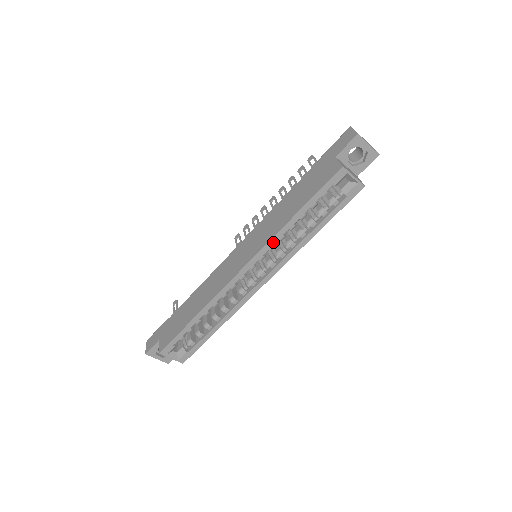
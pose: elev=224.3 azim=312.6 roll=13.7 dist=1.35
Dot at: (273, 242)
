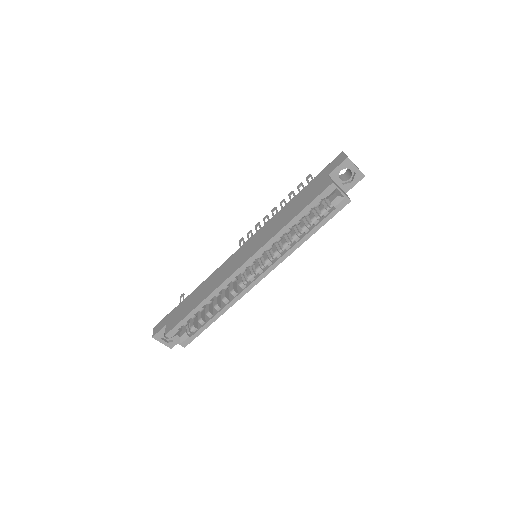
Dot at: (271, 243)
